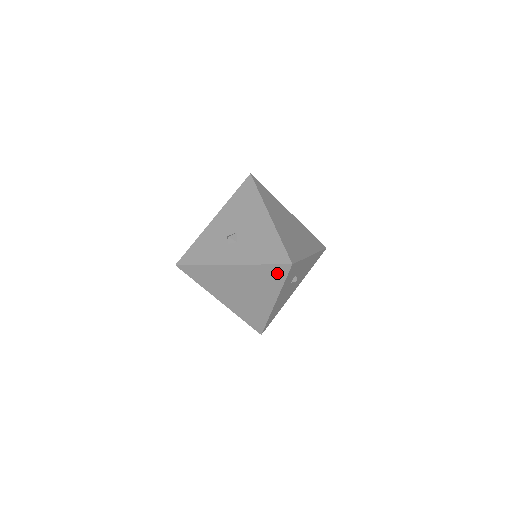
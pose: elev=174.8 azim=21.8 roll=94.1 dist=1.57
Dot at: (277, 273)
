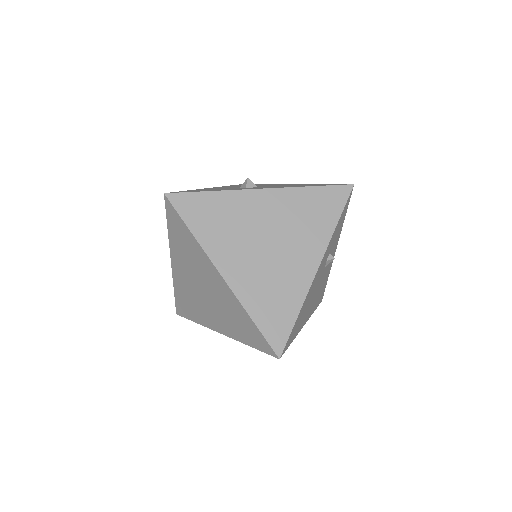
Dot at: (331, 202)
